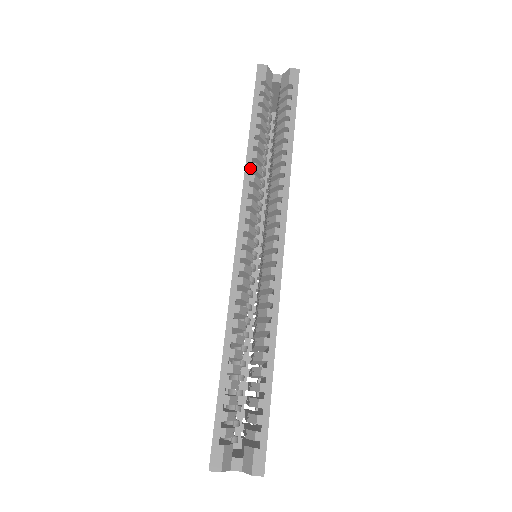
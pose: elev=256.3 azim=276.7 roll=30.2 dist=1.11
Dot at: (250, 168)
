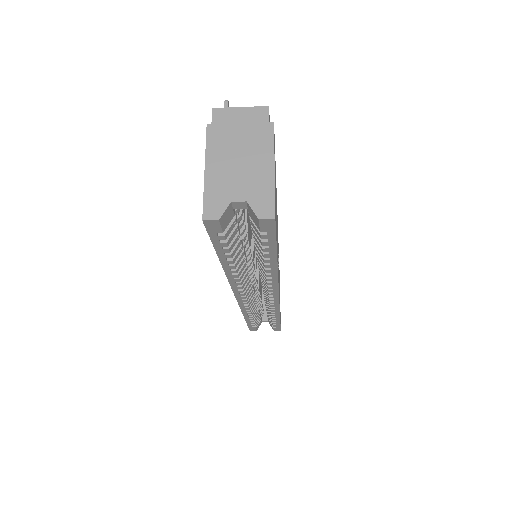
Dot at: (232, 277)
